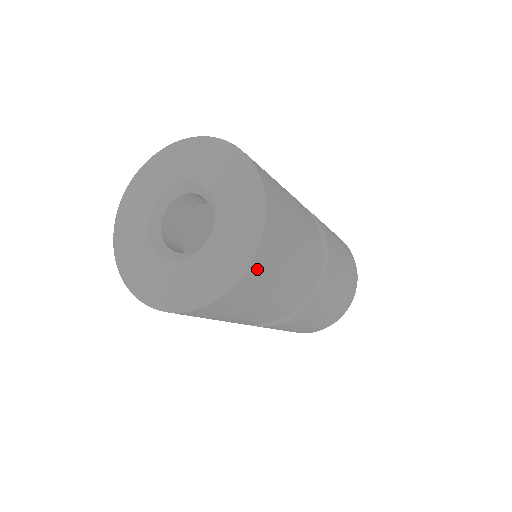
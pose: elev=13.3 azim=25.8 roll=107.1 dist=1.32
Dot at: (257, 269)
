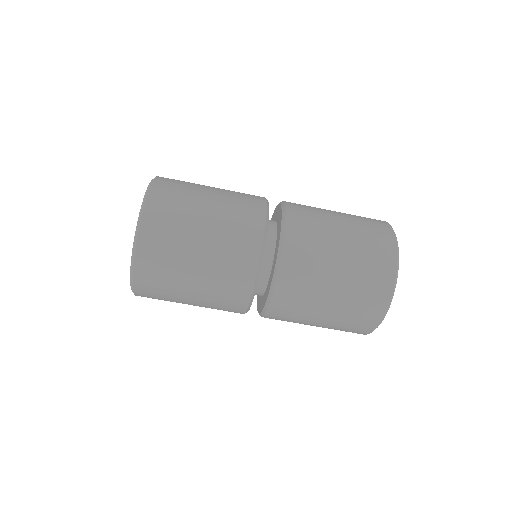
Dot at: (149, 247)
